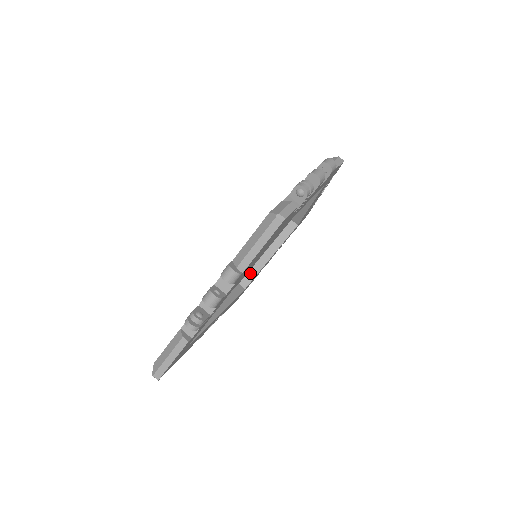
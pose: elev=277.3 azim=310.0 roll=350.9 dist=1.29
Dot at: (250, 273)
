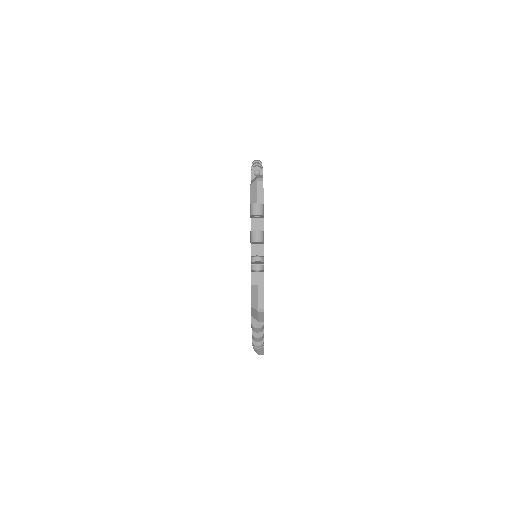
Dot at: occluded
